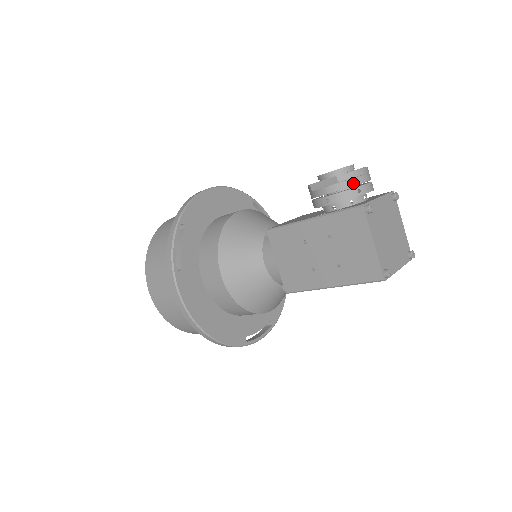
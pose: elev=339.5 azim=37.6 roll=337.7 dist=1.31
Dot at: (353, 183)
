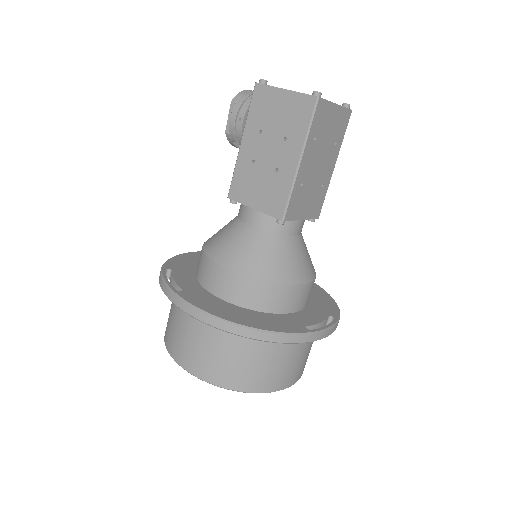
Dot at: (246, 95)
